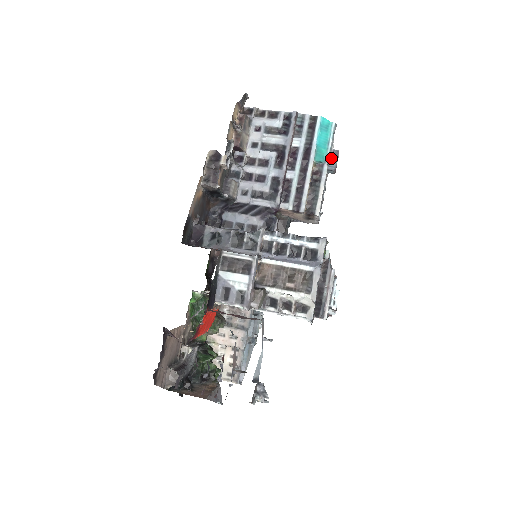
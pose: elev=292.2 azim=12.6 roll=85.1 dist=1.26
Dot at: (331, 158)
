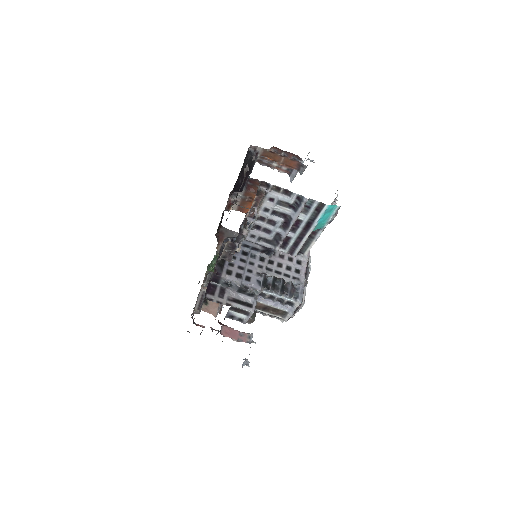
Dot at: occluded
